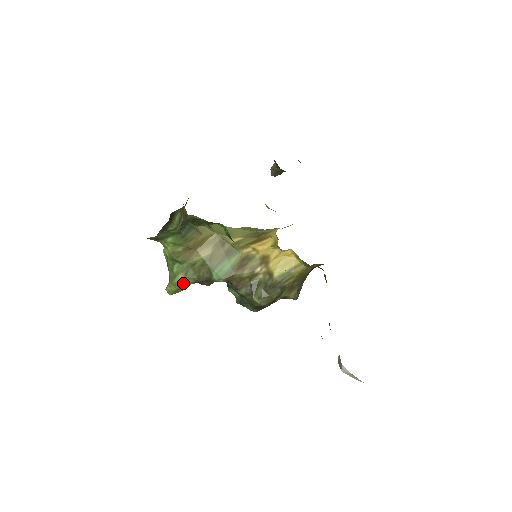
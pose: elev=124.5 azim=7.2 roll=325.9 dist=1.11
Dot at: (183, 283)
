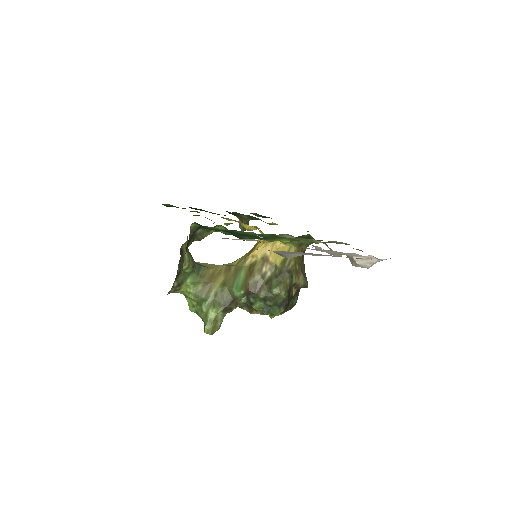
Dot at: (215, 317)
